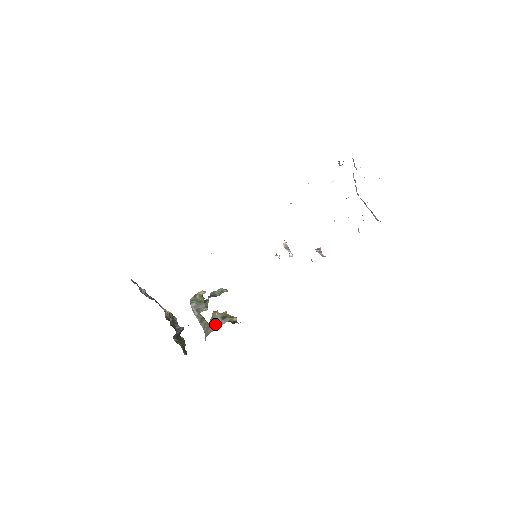
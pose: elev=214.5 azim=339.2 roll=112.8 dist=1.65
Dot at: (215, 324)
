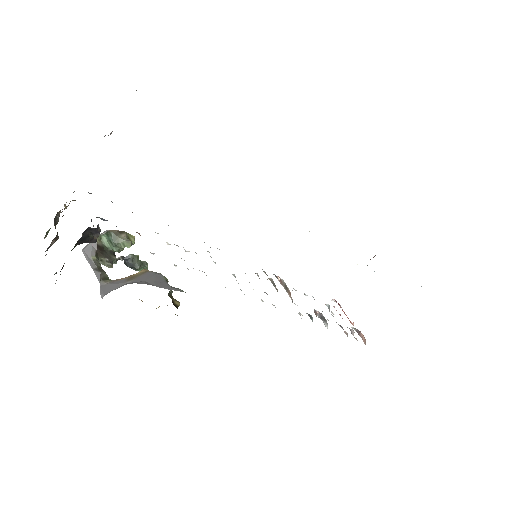
Dot at: (154, 280)
